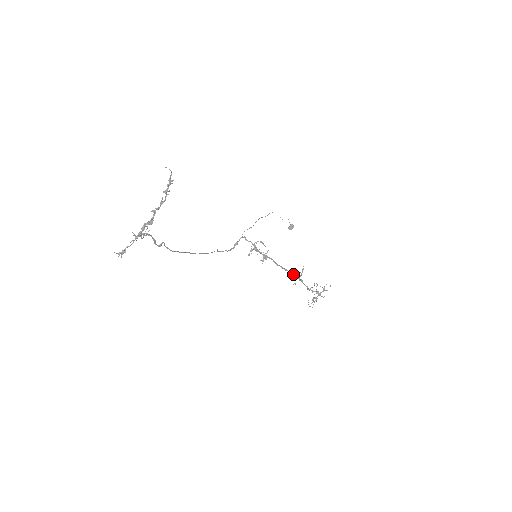
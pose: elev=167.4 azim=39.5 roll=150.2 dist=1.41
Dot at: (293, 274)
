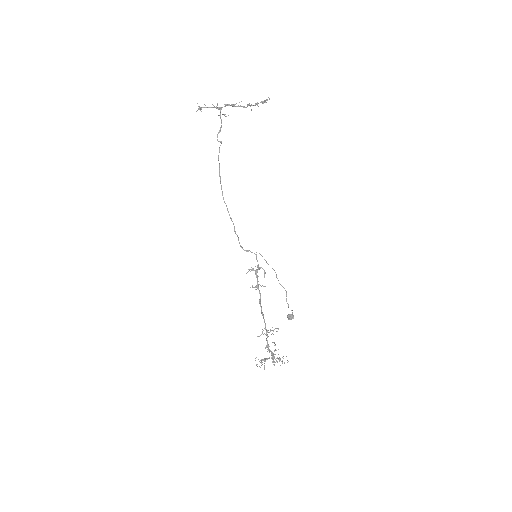
Dot at: (265, 323)
